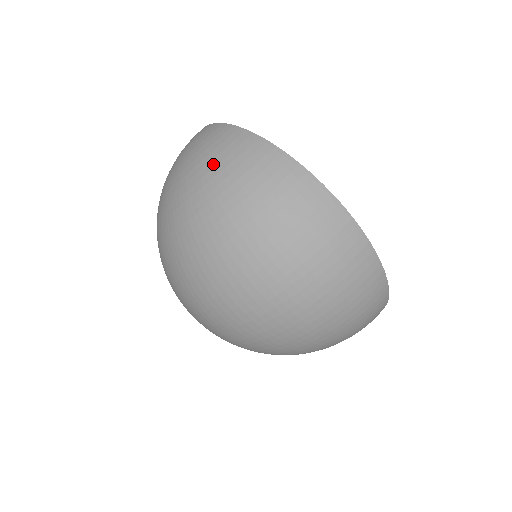
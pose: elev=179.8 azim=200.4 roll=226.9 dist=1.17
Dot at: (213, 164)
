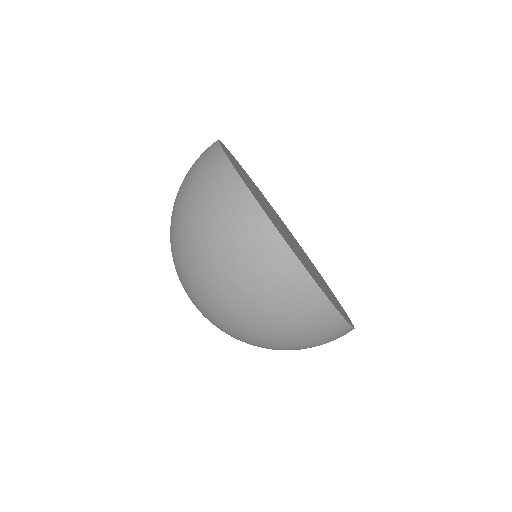
Dot at: (191, 171)
